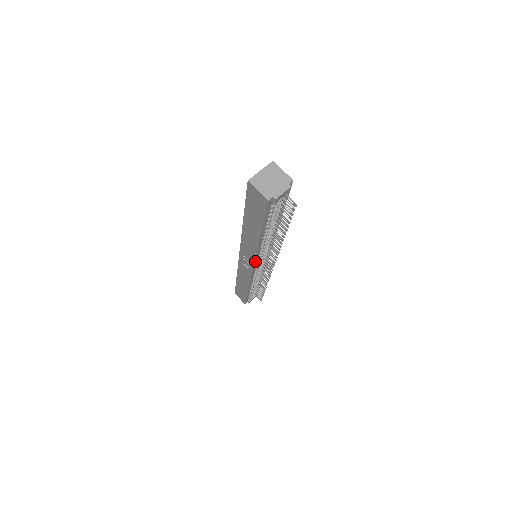
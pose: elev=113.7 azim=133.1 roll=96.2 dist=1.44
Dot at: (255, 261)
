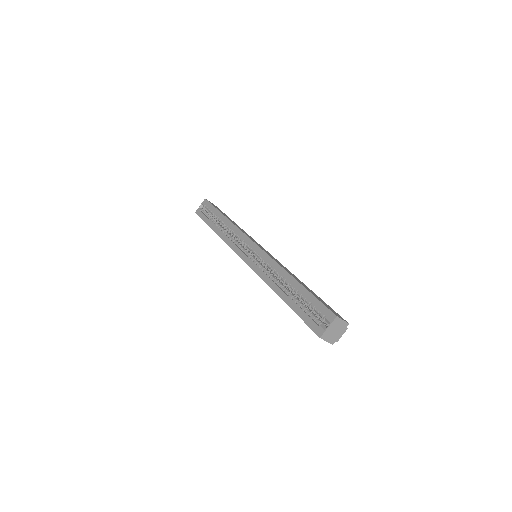
Dot at: occluded
